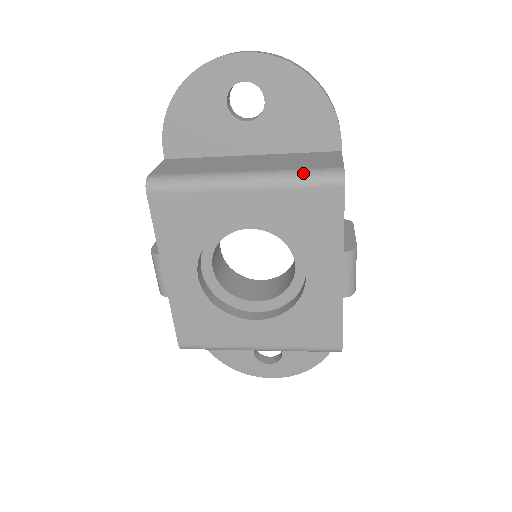
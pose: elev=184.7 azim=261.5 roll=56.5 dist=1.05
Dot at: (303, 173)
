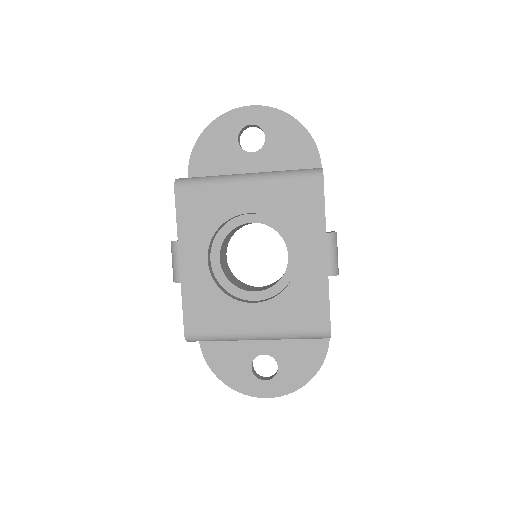
Dot at: (293, 171)
